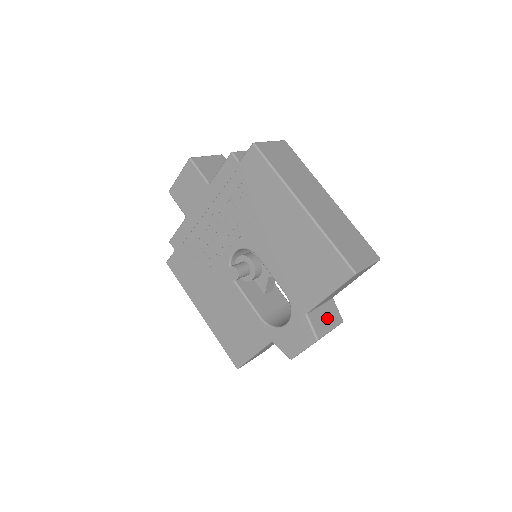
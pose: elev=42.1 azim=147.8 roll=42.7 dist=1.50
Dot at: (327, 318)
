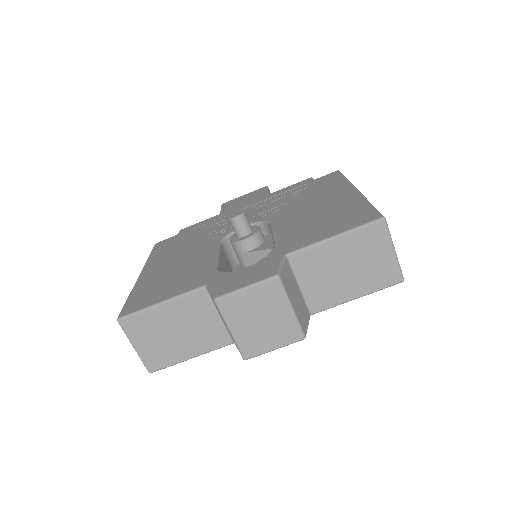
Dot at: (296, 299)
